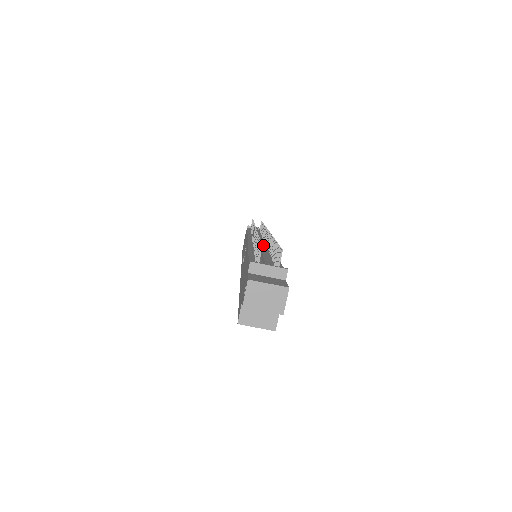
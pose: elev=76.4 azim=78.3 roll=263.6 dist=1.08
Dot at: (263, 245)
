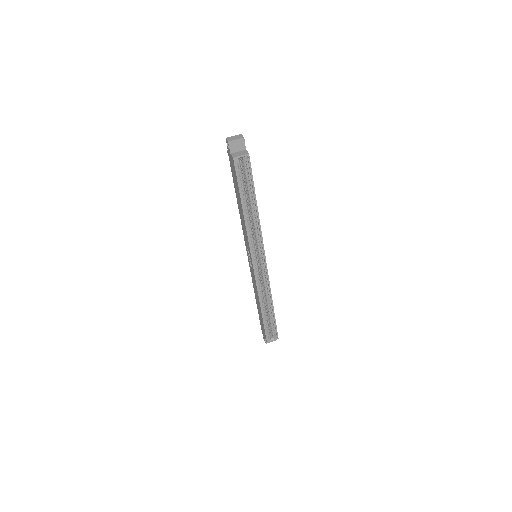
Dot at: occluded
